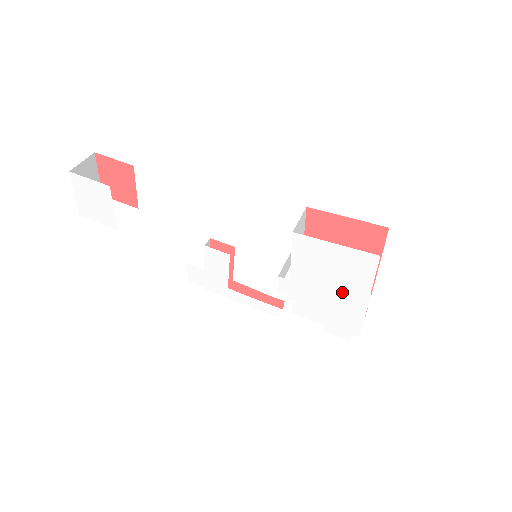
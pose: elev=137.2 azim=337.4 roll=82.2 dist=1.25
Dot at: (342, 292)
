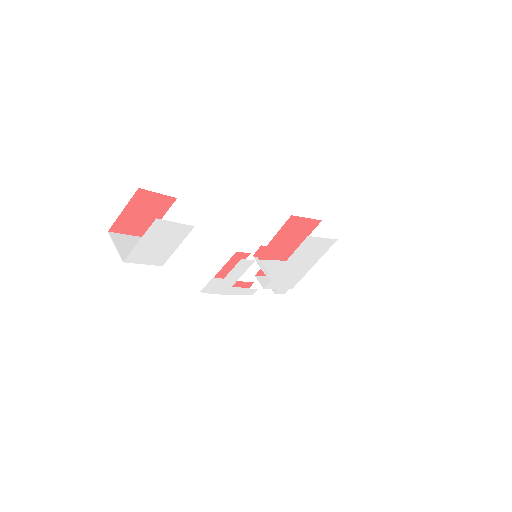
Dot at: (305, 265)
